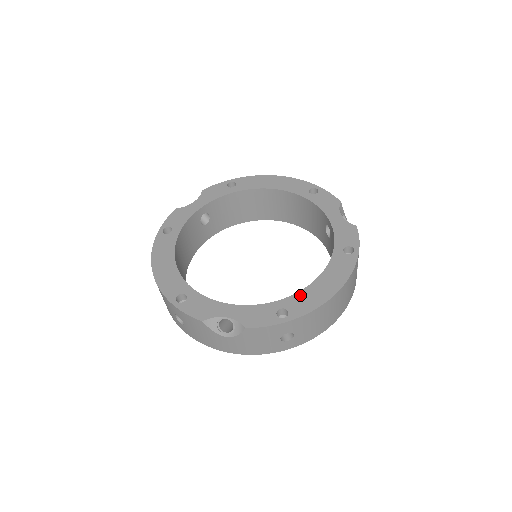
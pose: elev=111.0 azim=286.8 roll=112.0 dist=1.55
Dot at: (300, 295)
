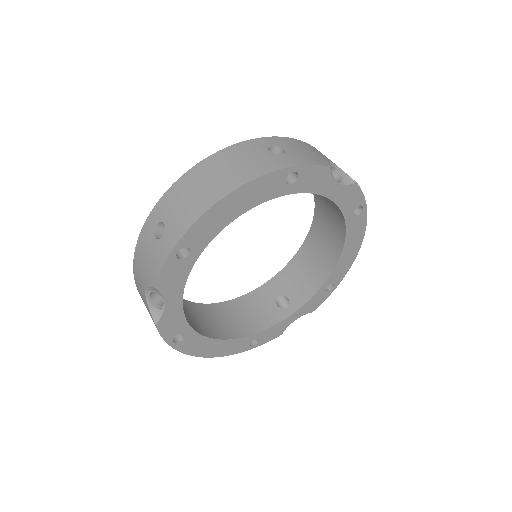
Dot at: (336, 270)
